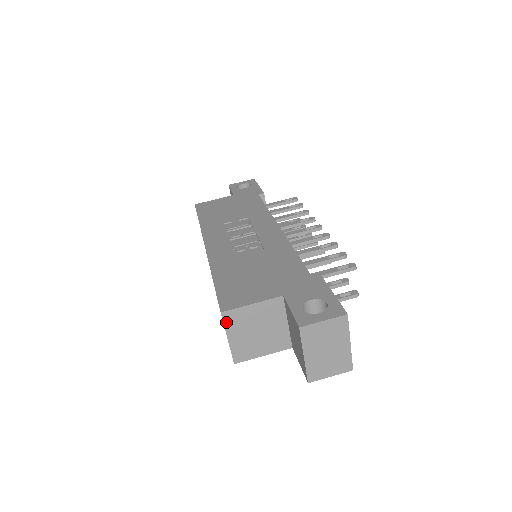
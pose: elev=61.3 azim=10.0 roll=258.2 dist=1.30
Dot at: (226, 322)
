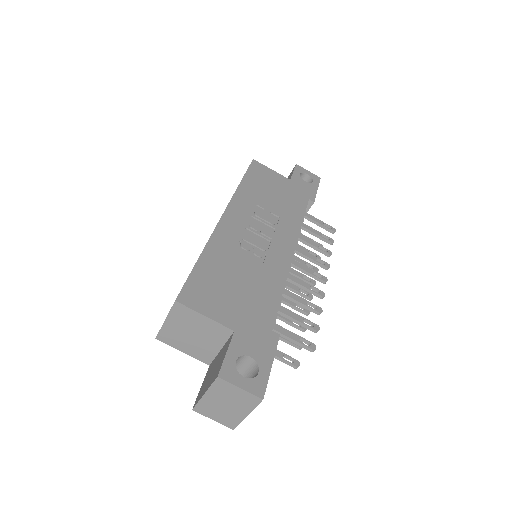
Dot at: (174, 310)
